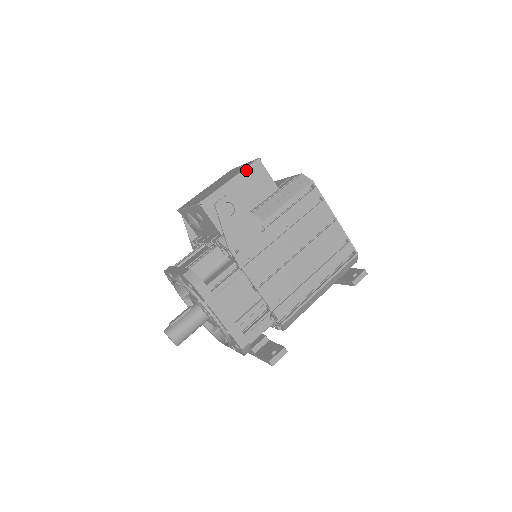
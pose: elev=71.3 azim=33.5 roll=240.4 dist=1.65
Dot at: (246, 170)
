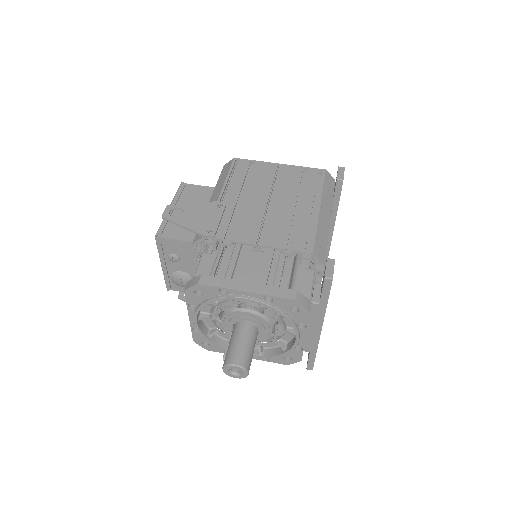
Dot at: (177, 194)
